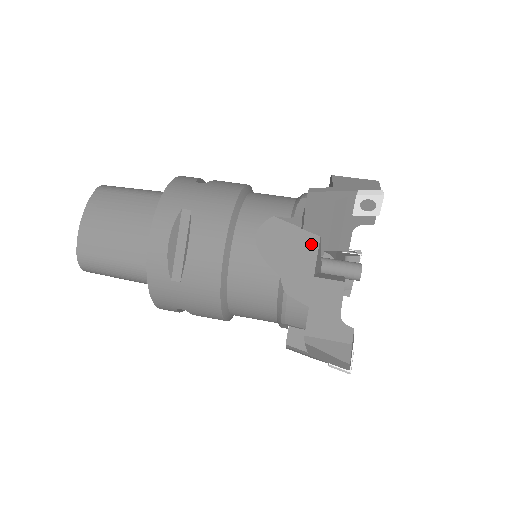
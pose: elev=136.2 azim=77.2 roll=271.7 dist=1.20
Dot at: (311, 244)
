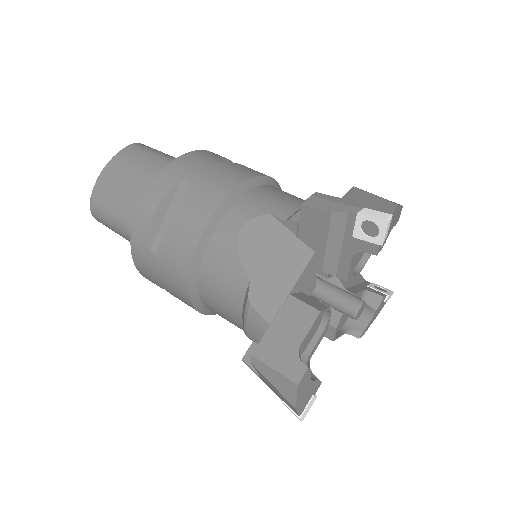
Dot at: (300, 257)
